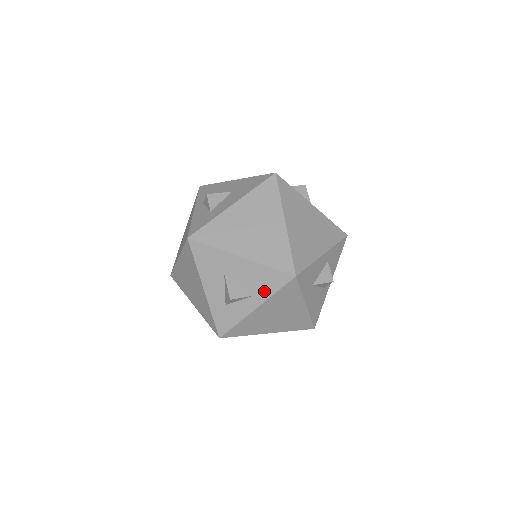
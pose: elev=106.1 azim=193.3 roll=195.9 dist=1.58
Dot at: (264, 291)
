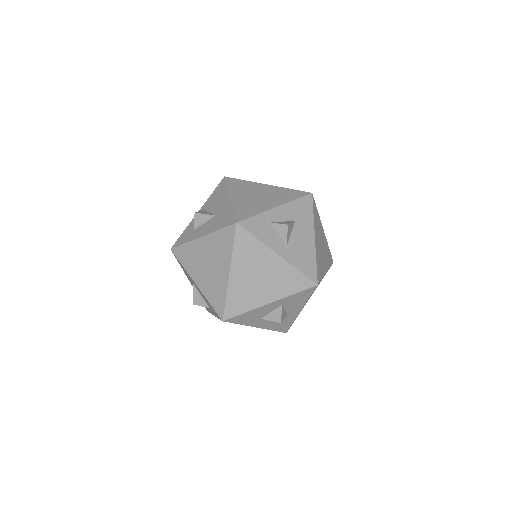
Dot at: (213, 312)
